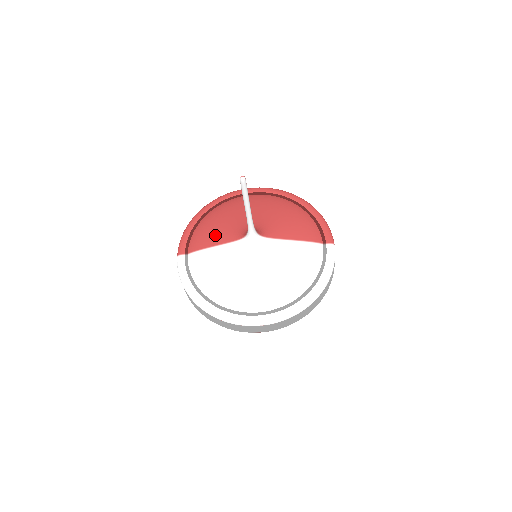
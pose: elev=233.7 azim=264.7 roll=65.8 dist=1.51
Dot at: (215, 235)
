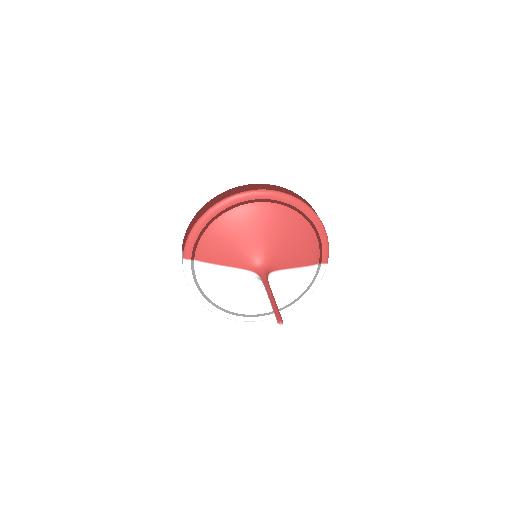
Dot at: (225, 254)
